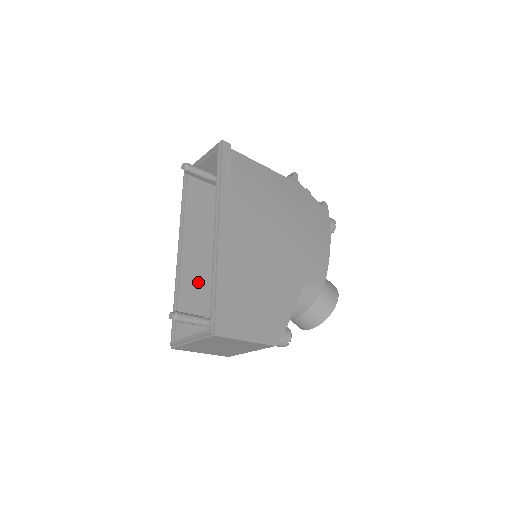
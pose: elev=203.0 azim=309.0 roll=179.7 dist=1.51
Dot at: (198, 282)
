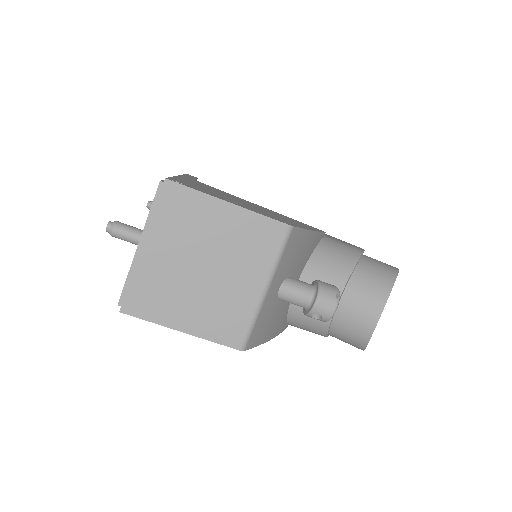
Dot at: occluded
